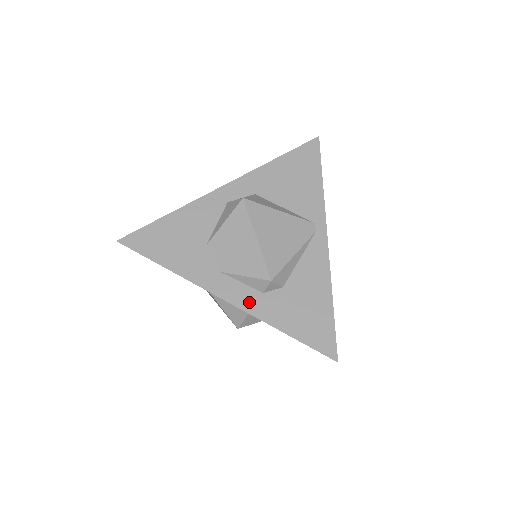
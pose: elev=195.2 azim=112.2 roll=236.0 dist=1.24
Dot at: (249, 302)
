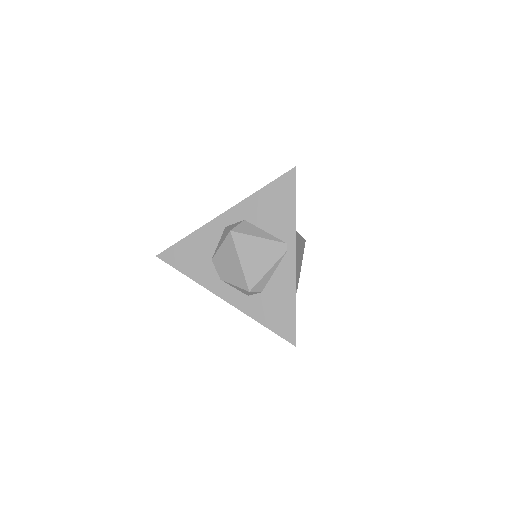
Dot at: (239, 302)
